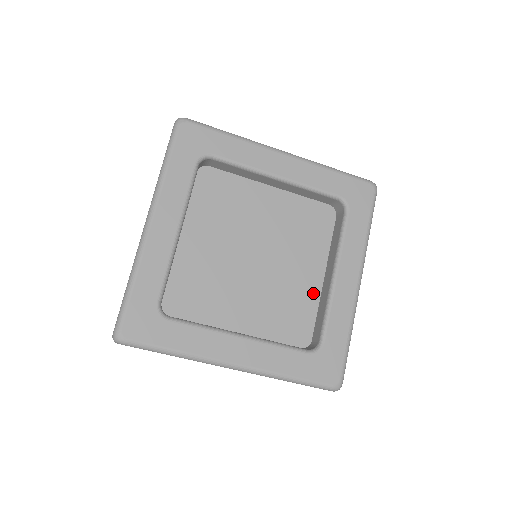
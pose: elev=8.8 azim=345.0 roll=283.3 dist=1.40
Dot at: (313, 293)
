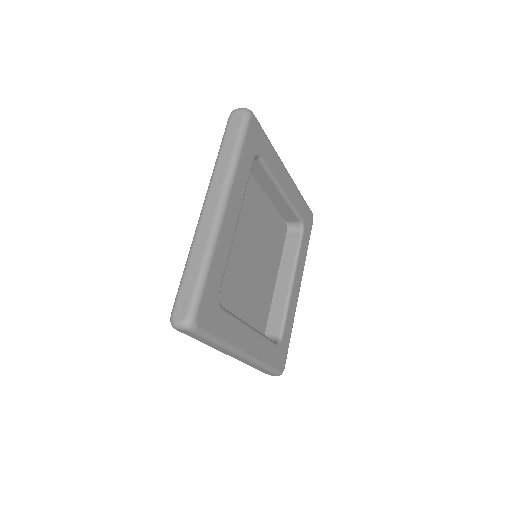
Dot at: (270, 294)
